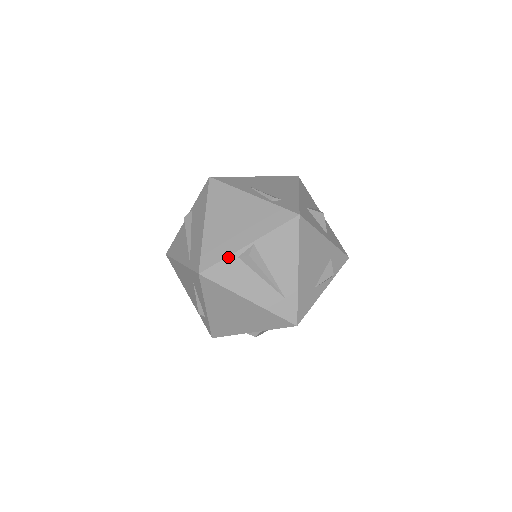
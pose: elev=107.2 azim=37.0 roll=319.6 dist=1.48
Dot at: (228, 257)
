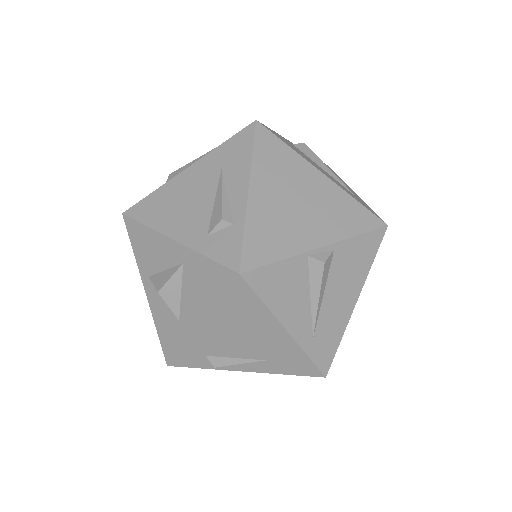
Dot at: occluded
